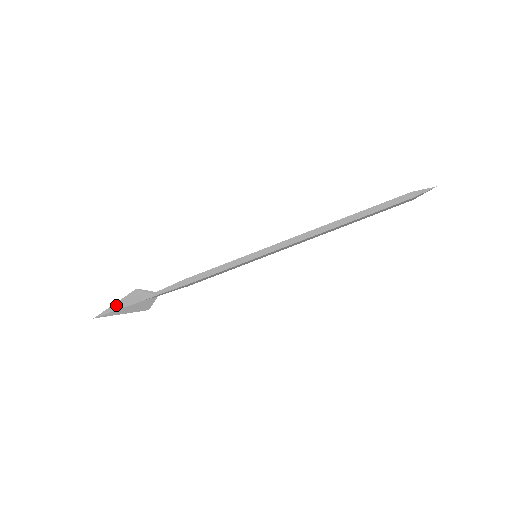
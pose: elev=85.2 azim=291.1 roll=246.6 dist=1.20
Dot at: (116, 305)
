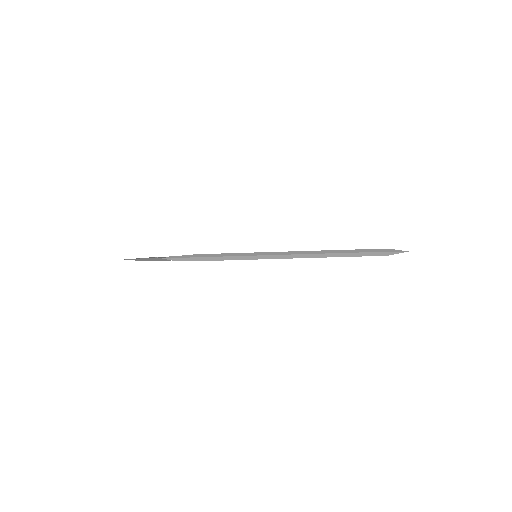
Dot at: (137, 259)
